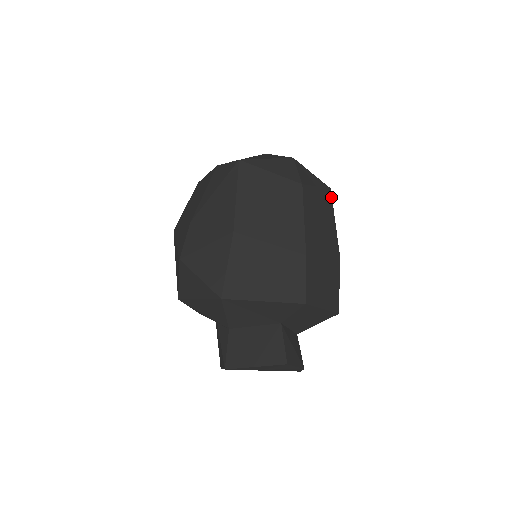
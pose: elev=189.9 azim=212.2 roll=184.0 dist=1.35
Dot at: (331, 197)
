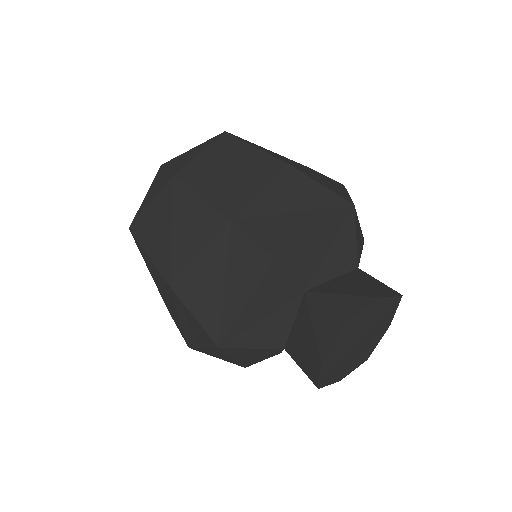
Dot at: (231, 136)
